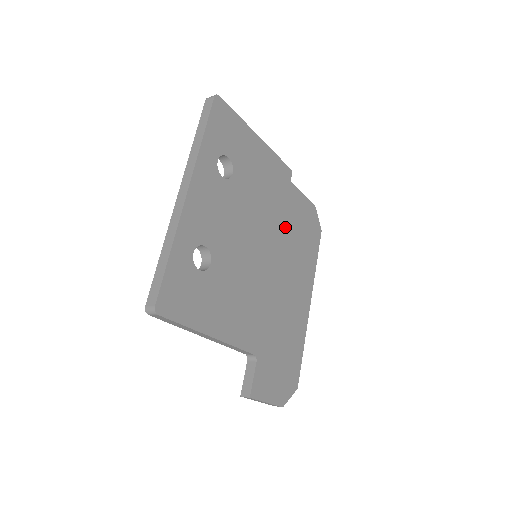
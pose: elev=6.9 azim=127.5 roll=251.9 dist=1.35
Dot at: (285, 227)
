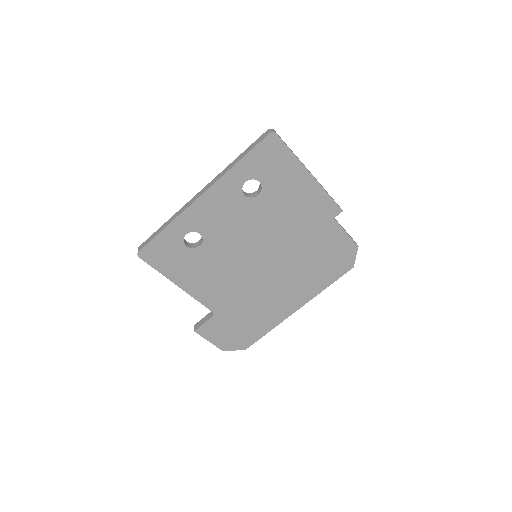
Dot at: (302, 249)
